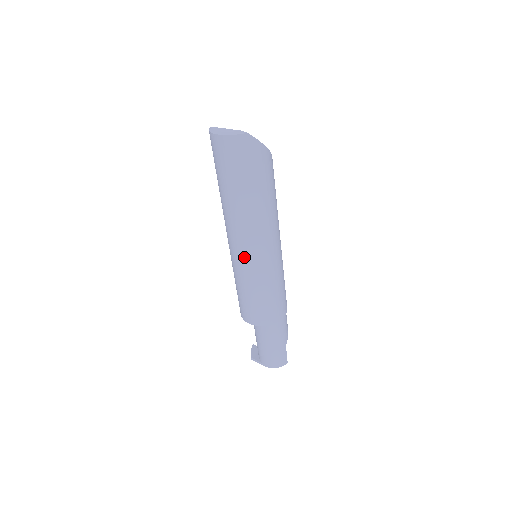
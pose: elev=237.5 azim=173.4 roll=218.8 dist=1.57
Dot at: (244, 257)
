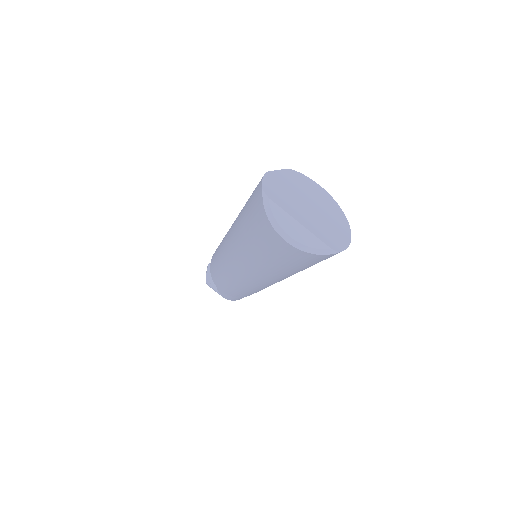
Dot at: (247, 283)
